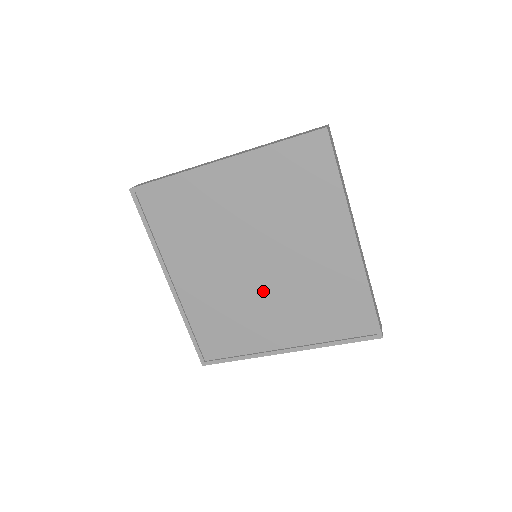
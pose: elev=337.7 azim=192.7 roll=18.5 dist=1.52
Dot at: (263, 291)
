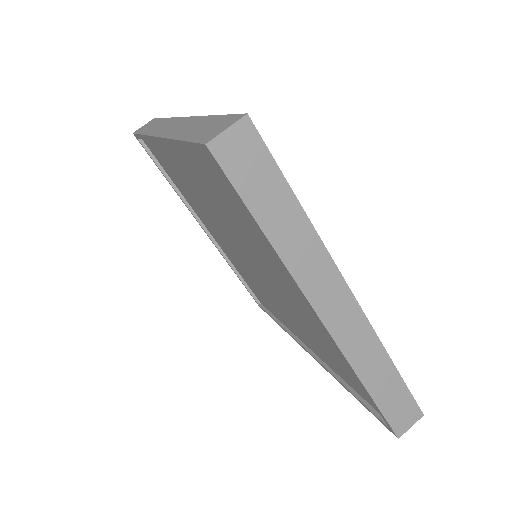
Dot at: (230, 244)
